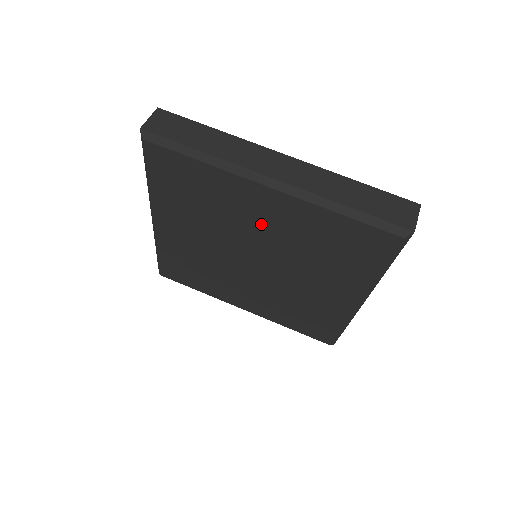
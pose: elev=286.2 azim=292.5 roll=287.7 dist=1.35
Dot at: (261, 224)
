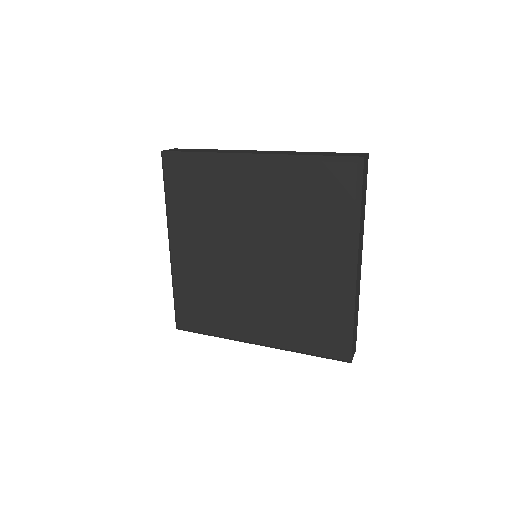
Dot at: (252, 205)
